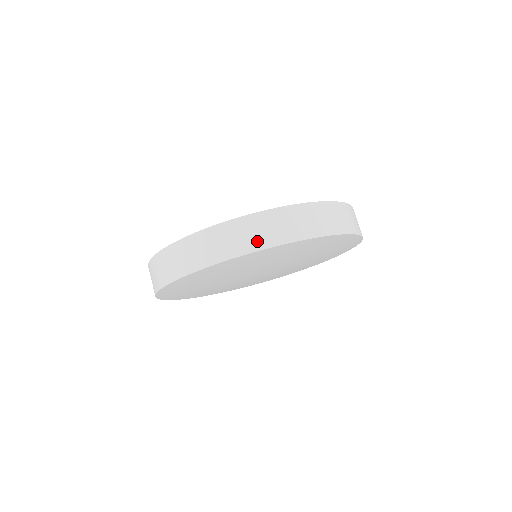
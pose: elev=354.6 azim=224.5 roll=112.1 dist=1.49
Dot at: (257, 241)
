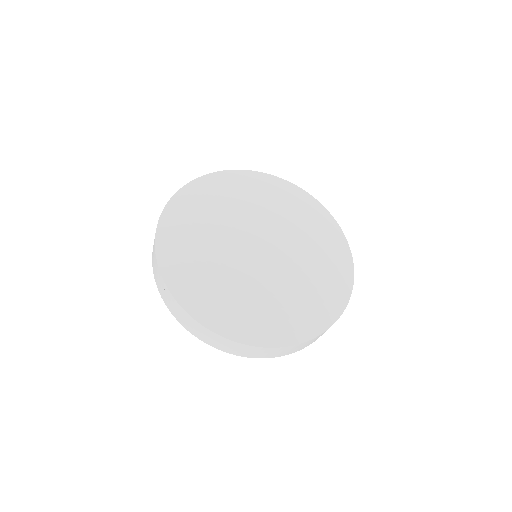
Dot at: (288, 353)
